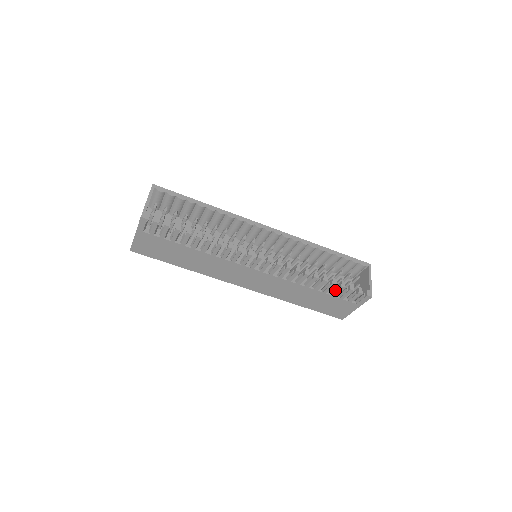
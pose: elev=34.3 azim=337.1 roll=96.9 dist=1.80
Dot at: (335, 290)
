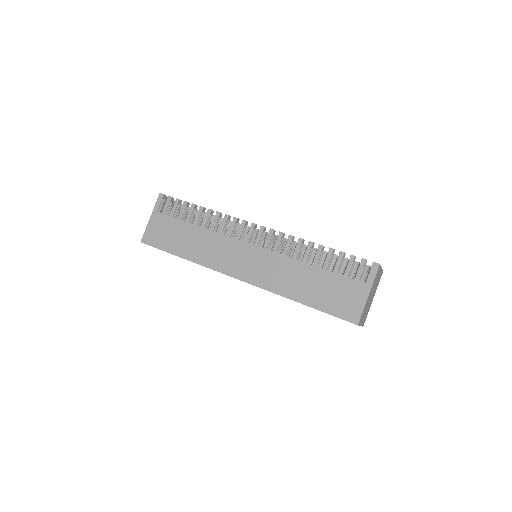
Dot at: (336, 262)
